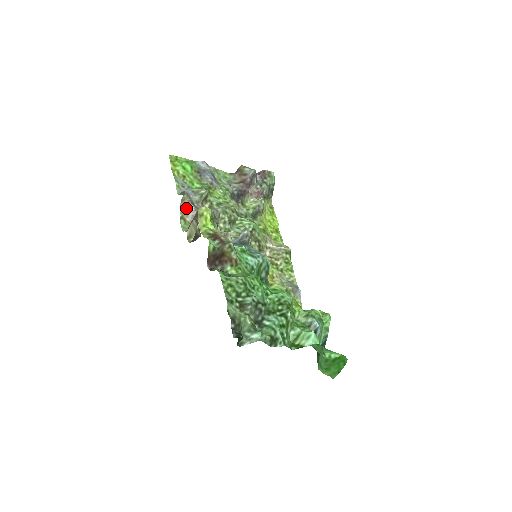
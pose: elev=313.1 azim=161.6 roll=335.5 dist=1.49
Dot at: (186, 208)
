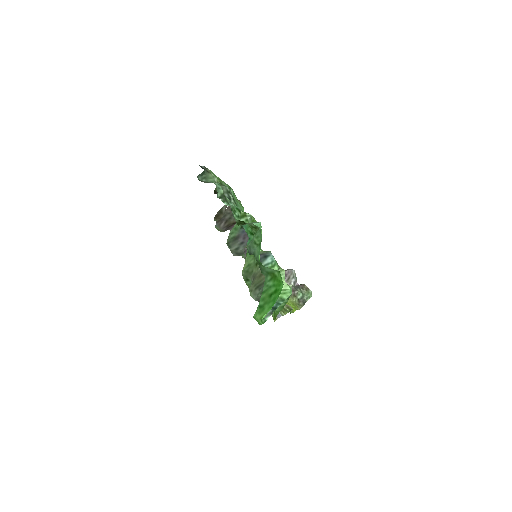
Dot at: occluded
